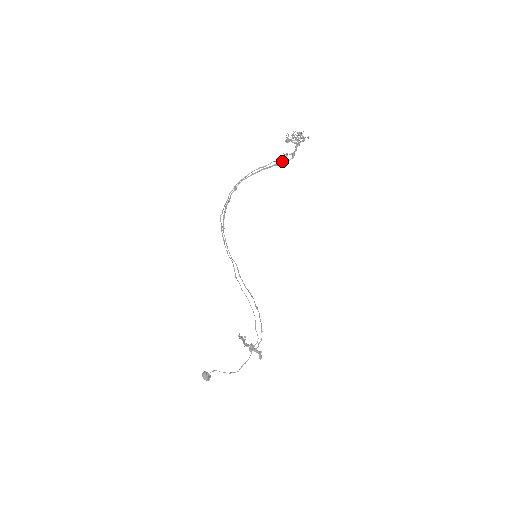
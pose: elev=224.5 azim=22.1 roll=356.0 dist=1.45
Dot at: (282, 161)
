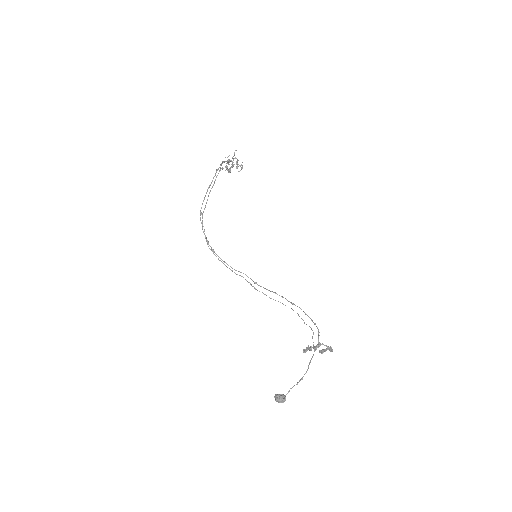
Dot at: (216, 169)
